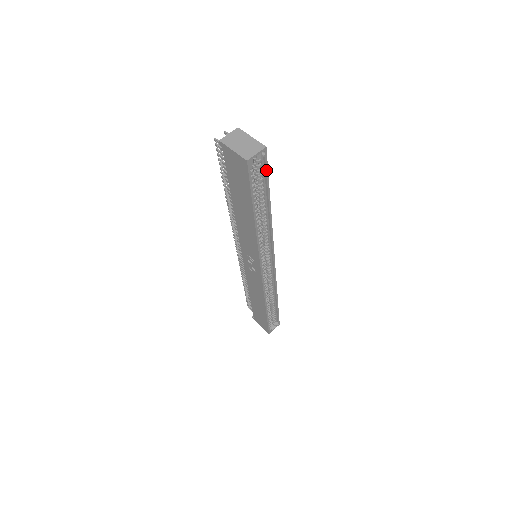
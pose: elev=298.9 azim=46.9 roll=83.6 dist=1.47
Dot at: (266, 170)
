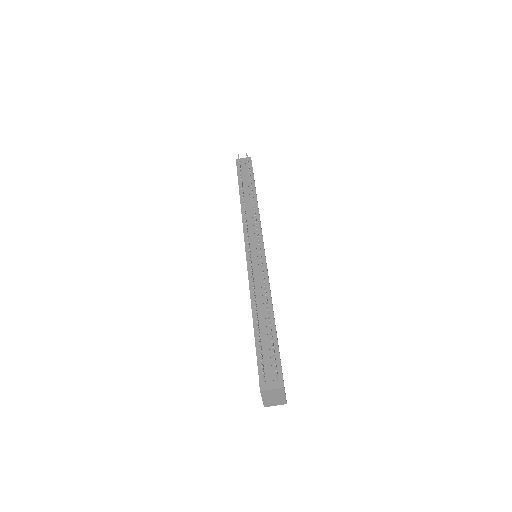
Dot at: occluded
